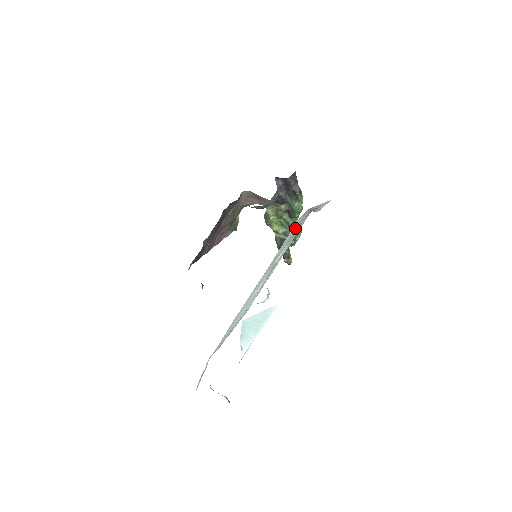
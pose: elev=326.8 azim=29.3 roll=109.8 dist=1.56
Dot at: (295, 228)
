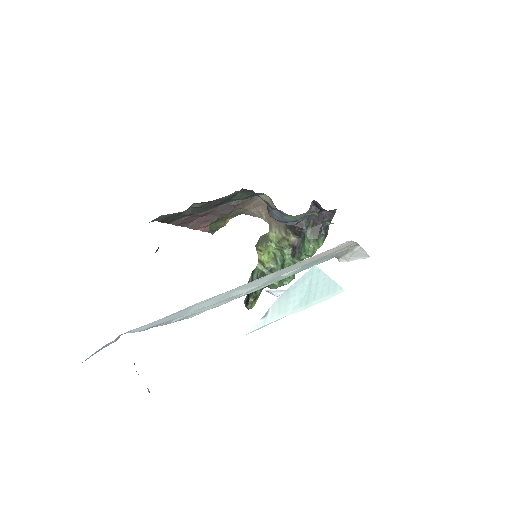
Dot at: (333, 251)
